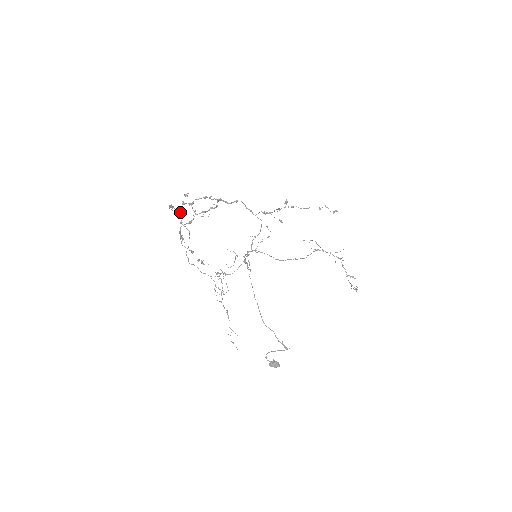
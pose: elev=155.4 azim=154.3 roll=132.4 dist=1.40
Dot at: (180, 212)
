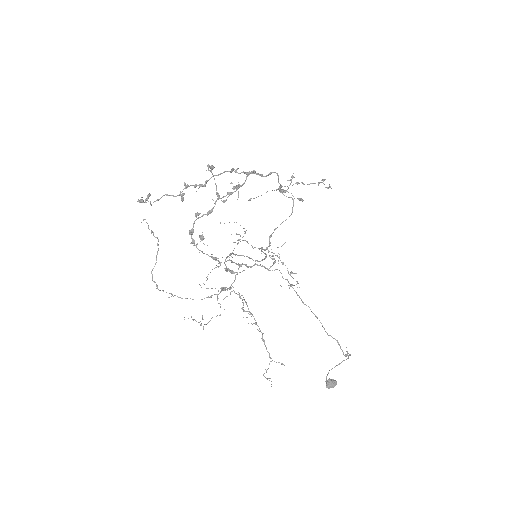
Dot at: (183, 200)
